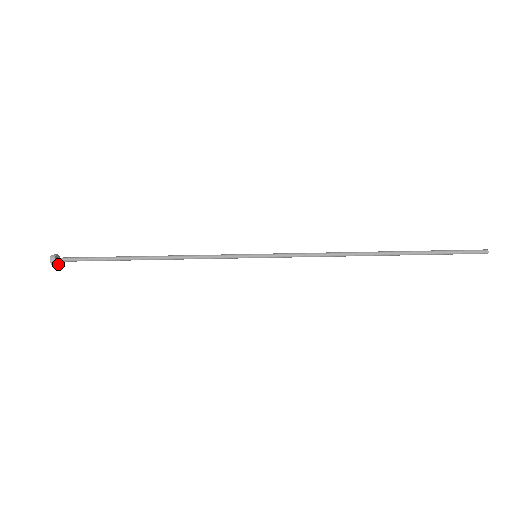
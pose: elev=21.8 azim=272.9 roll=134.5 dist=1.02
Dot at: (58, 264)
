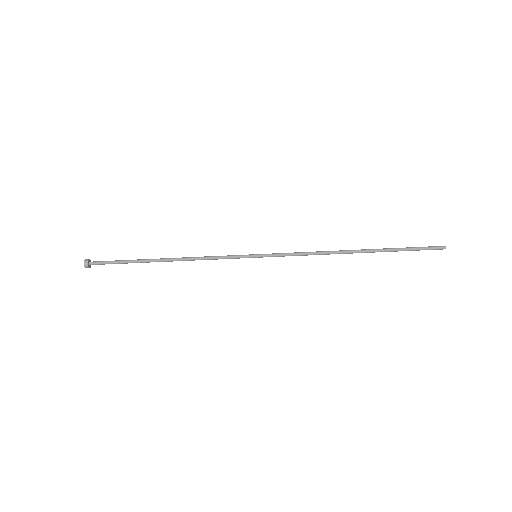
Dot at: (90, 267)
